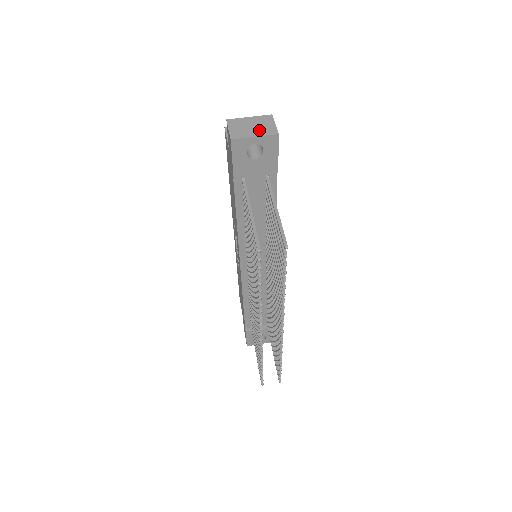
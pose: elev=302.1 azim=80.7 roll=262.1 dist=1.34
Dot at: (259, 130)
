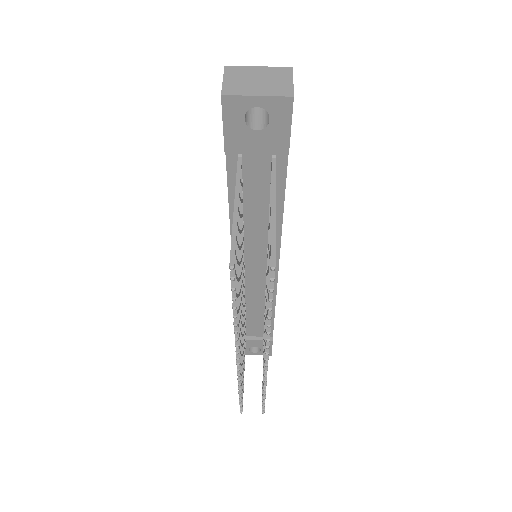
Dot at: (266, 87)
